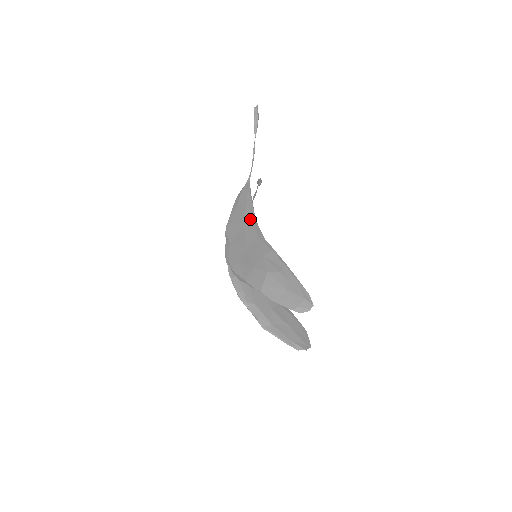
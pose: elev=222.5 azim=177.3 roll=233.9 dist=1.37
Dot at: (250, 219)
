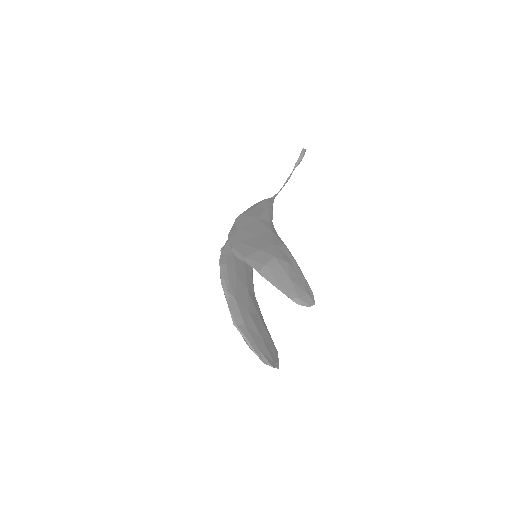
Dot at: (267, 219)
